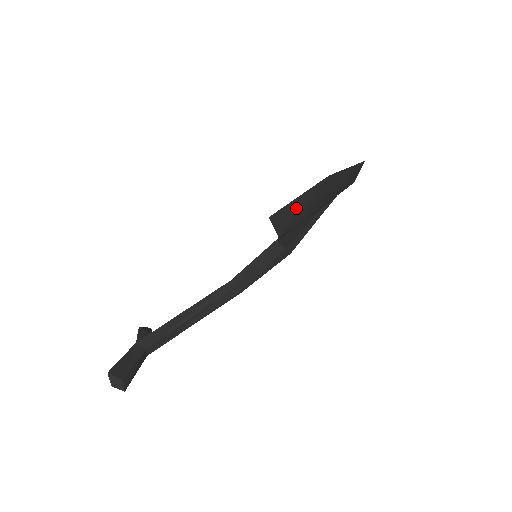
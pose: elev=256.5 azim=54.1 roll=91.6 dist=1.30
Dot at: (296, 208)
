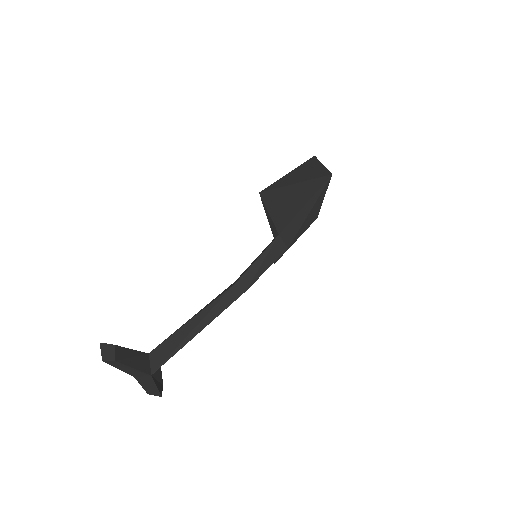
Dot at: occluded
